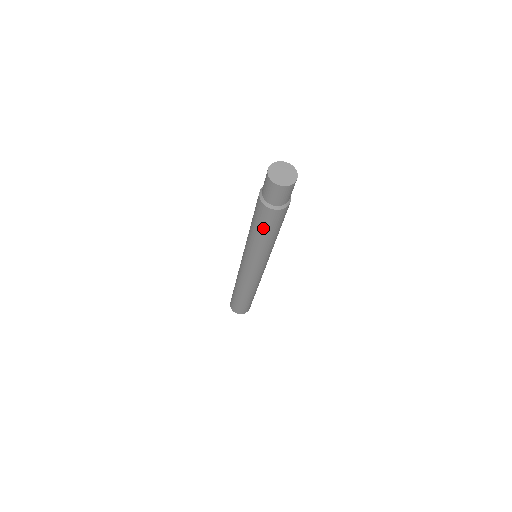
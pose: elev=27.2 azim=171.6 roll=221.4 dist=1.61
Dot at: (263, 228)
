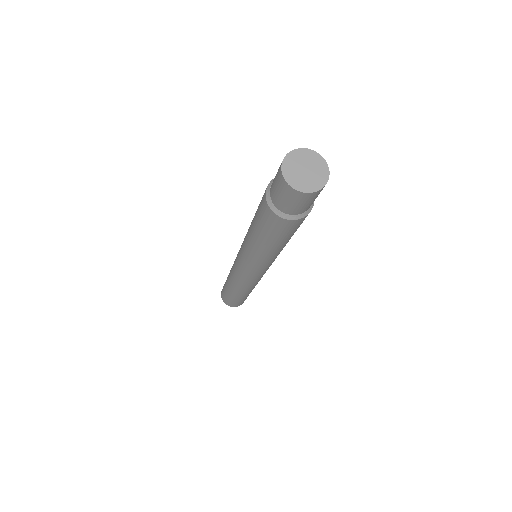
Dot at: (290, 236)
